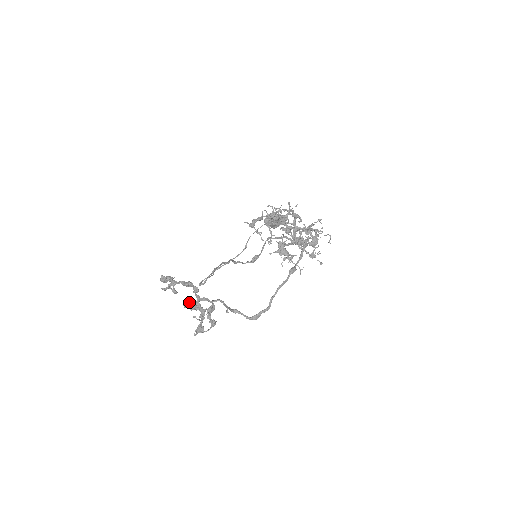
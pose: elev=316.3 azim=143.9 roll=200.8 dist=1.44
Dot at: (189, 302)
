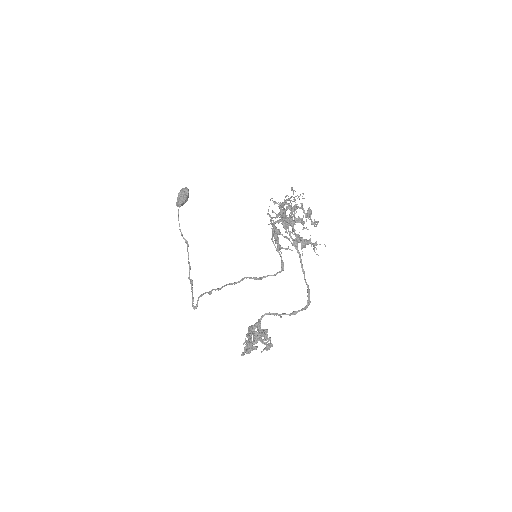
Dot at: (253, 340)
